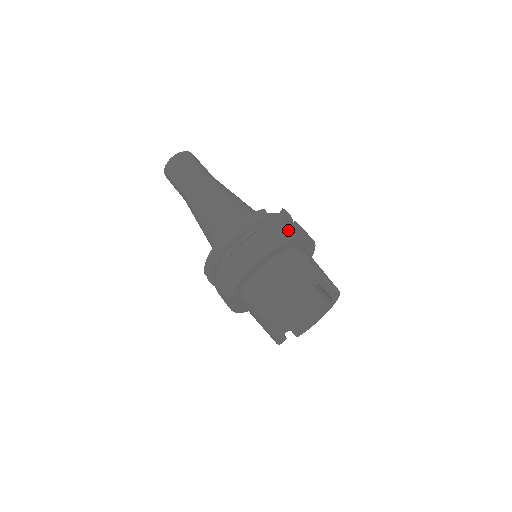
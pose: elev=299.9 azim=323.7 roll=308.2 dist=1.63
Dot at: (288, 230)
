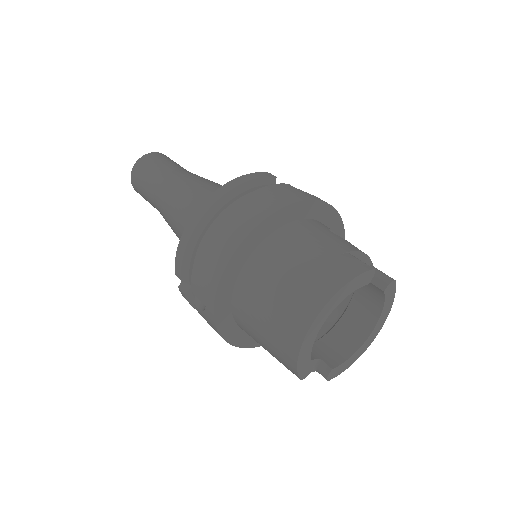
Dot at: occluded
